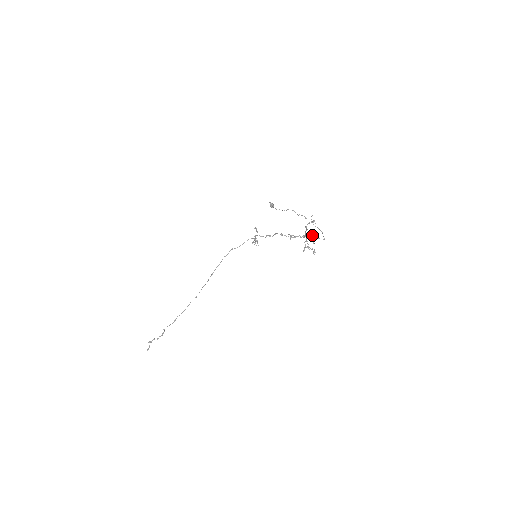
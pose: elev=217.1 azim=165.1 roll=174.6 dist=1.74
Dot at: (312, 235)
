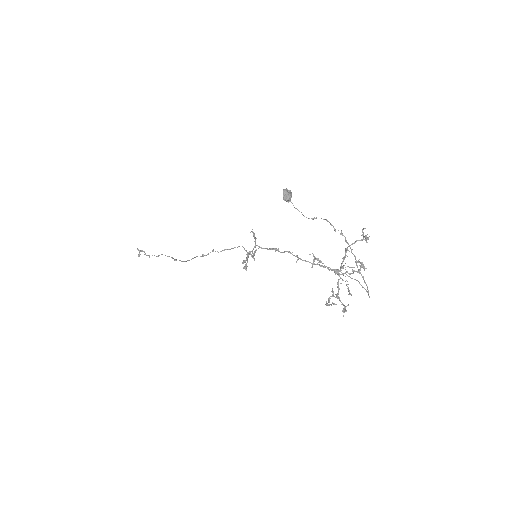
Dot at: (355, 261)
